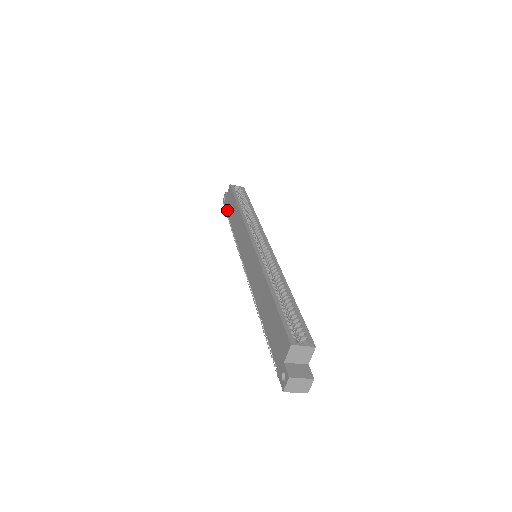
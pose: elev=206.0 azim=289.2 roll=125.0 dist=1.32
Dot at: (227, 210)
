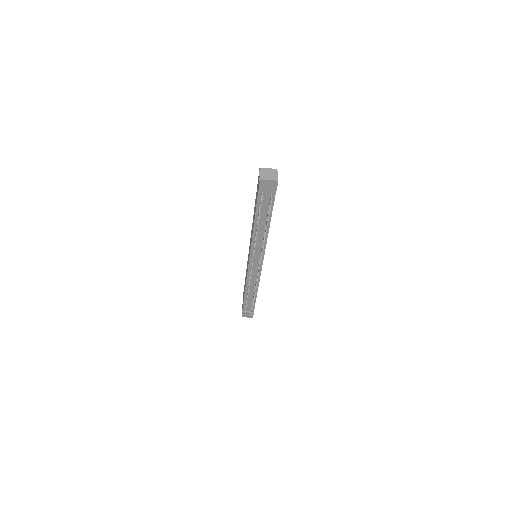
Dot at: (243, 304)
